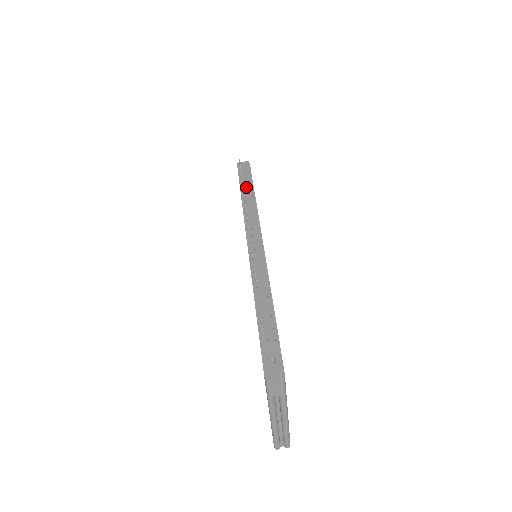
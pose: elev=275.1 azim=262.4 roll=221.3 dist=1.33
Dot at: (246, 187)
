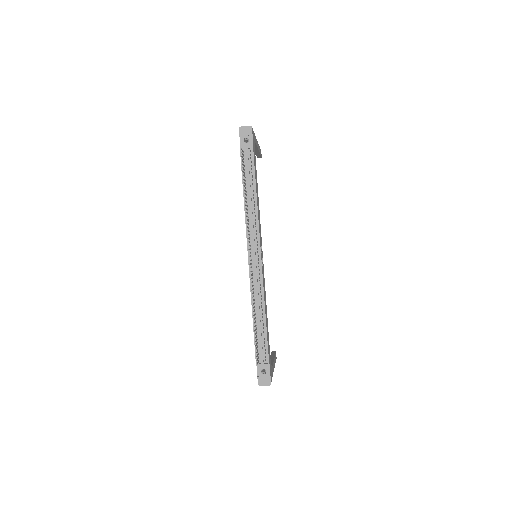
Dot at: (248, 181)
